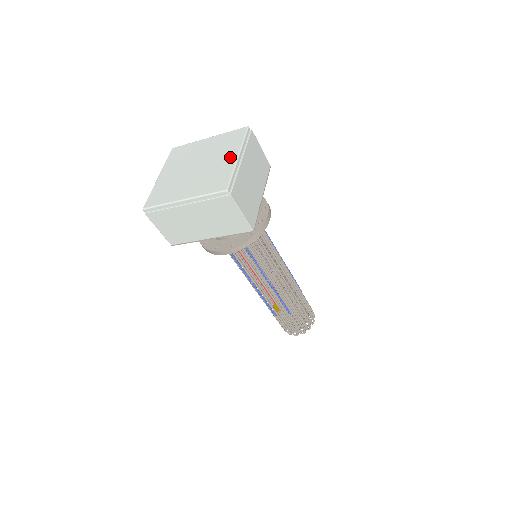
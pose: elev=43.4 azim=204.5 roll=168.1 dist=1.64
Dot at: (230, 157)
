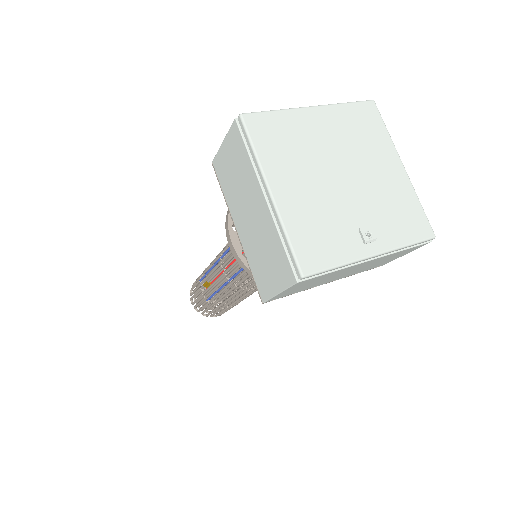
Dot at: (370, 241)
